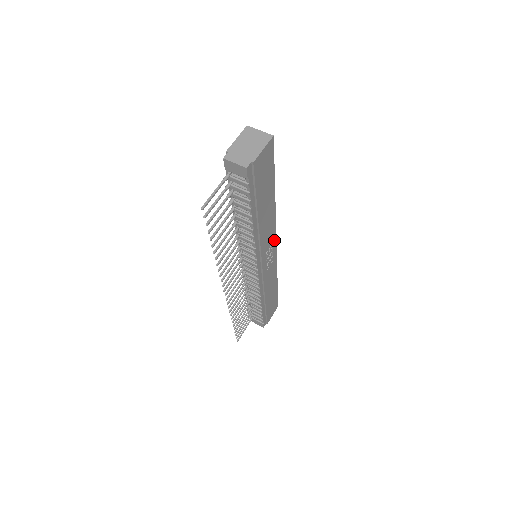
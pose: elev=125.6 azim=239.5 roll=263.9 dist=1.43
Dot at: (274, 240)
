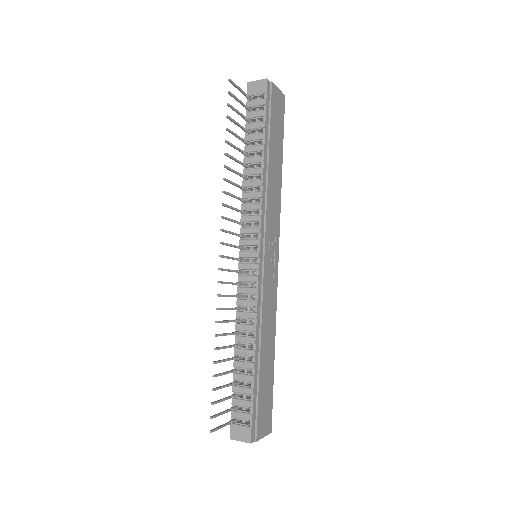
Dot at: (277, 241)
